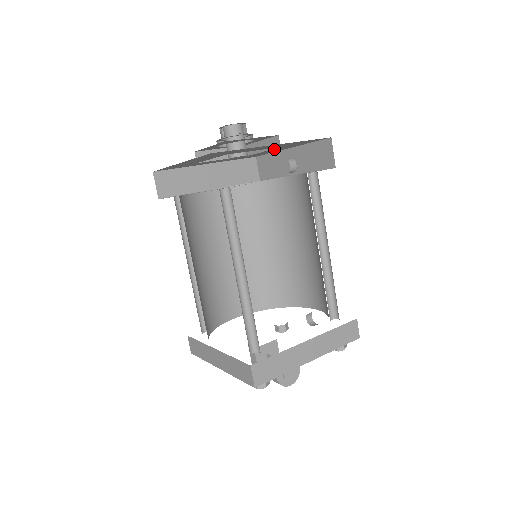
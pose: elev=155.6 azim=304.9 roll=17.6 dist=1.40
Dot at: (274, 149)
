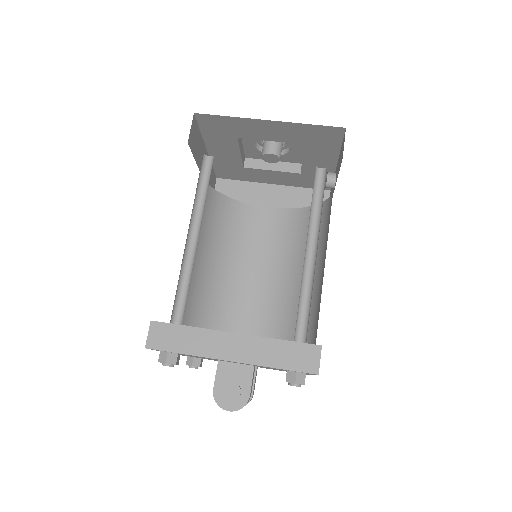
Dot at: (310, 155)
